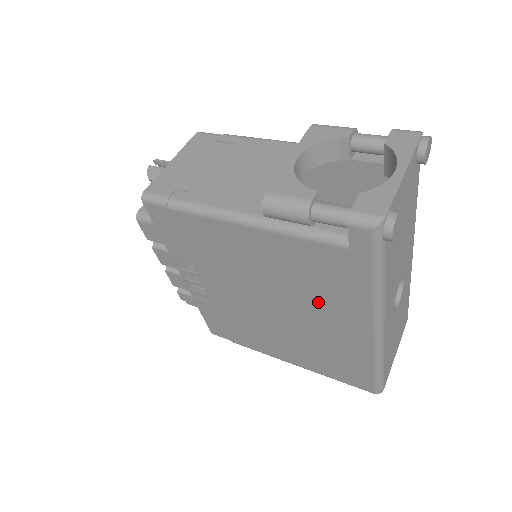
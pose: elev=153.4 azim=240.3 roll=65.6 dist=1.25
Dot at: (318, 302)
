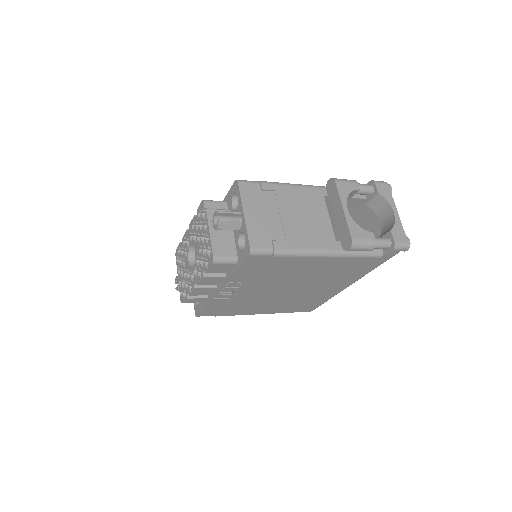
Dot at: (331, 281)
